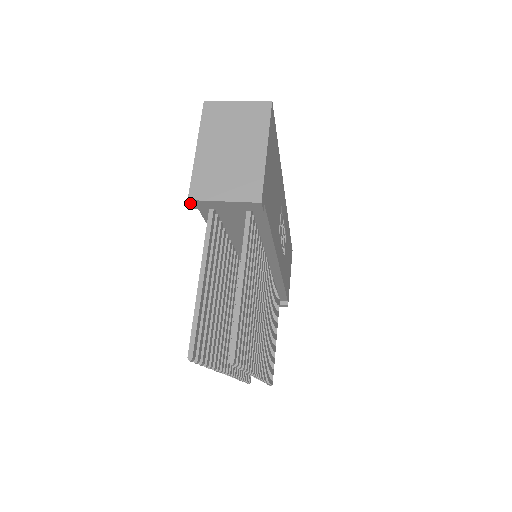
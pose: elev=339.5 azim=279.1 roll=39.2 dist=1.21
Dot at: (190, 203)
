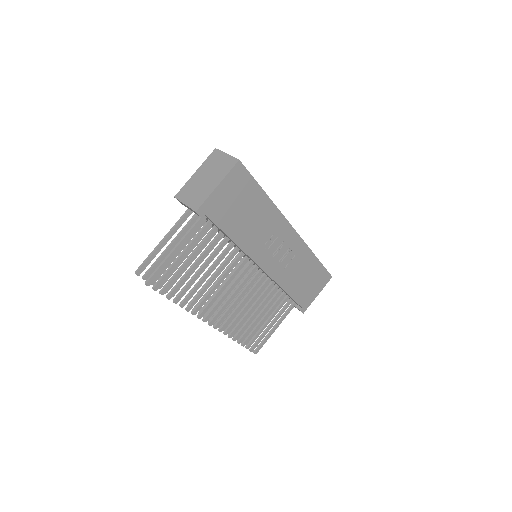
Dot at: occluded
